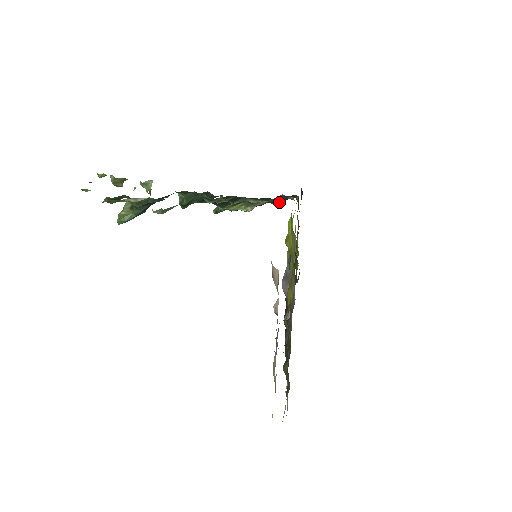
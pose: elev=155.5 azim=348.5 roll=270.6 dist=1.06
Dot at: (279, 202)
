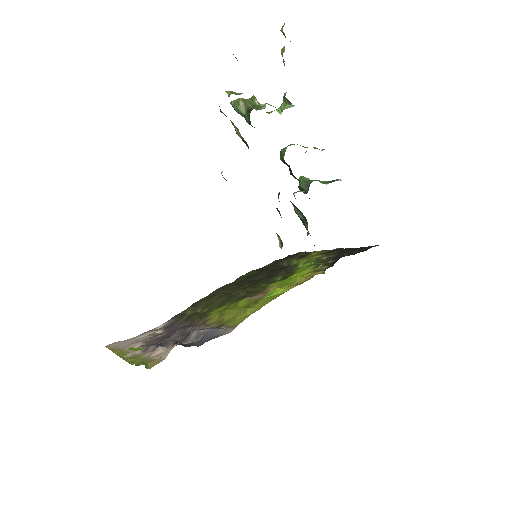
Dot at: occluded
